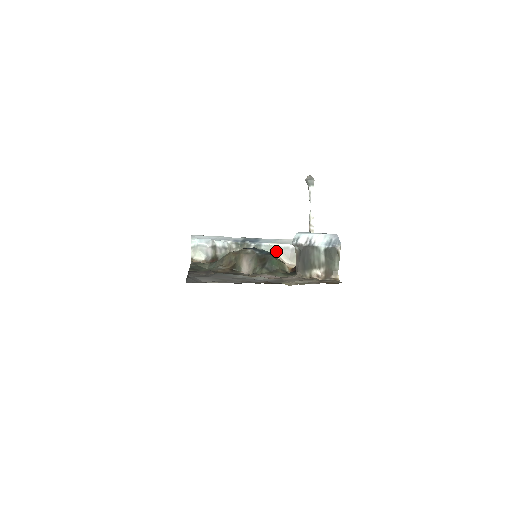
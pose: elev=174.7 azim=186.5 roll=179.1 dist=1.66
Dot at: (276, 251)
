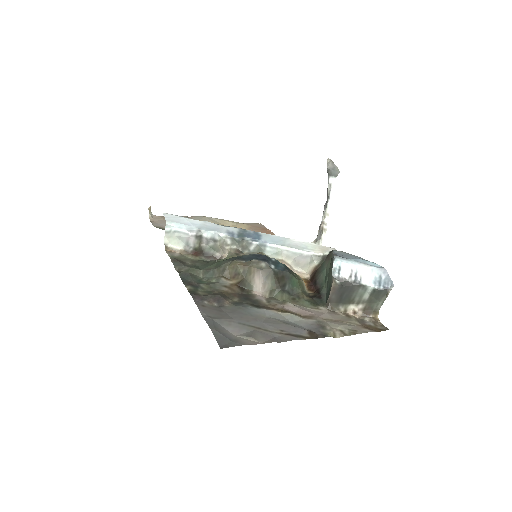
Dot at: (285, 256)
